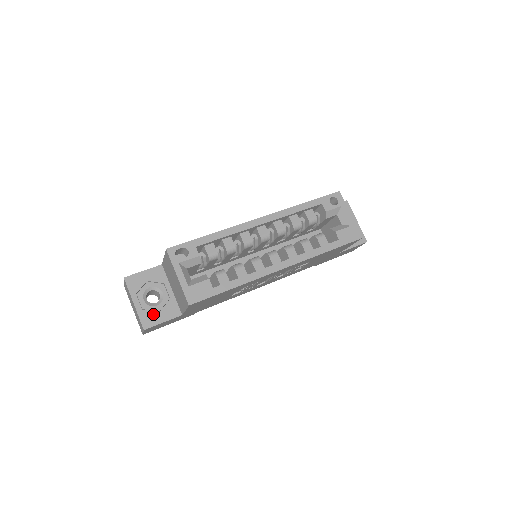
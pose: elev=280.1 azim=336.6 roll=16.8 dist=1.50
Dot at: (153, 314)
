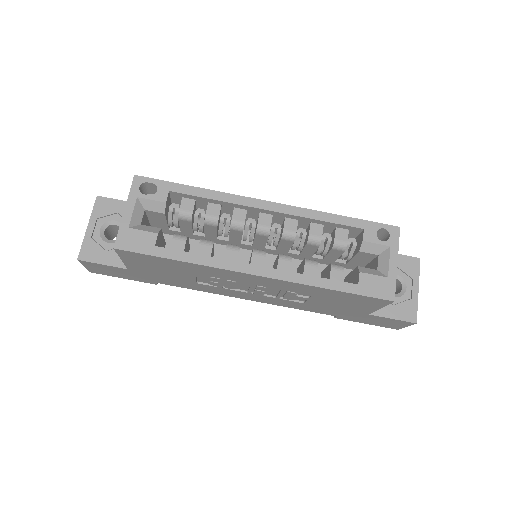
Dot at: (98, 249)
